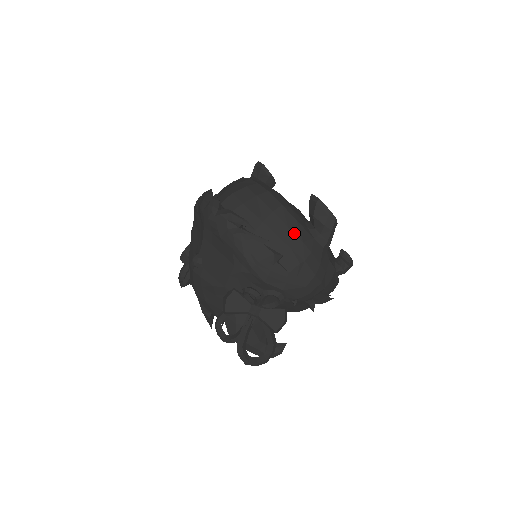
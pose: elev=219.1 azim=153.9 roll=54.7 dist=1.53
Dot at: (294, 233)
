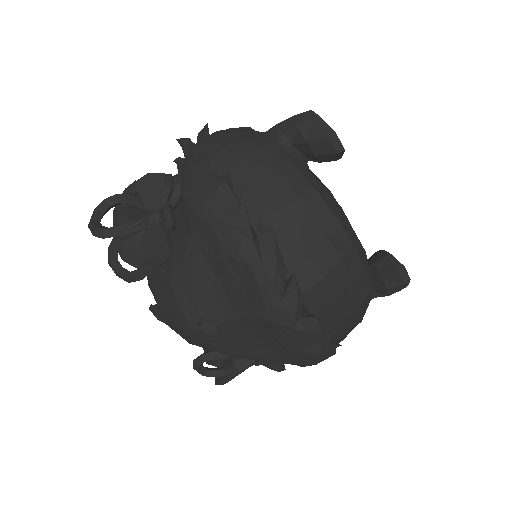
Dot at: (362, 317)
